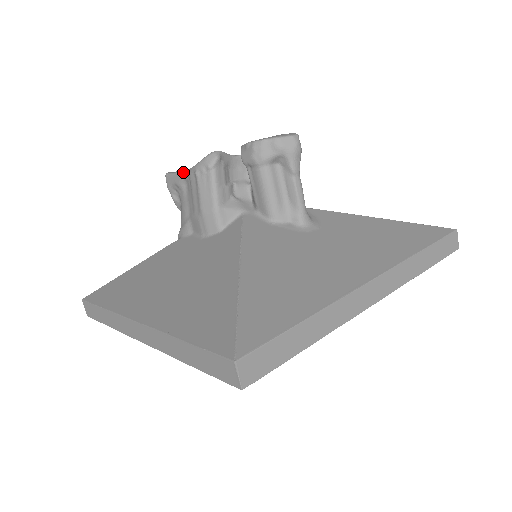
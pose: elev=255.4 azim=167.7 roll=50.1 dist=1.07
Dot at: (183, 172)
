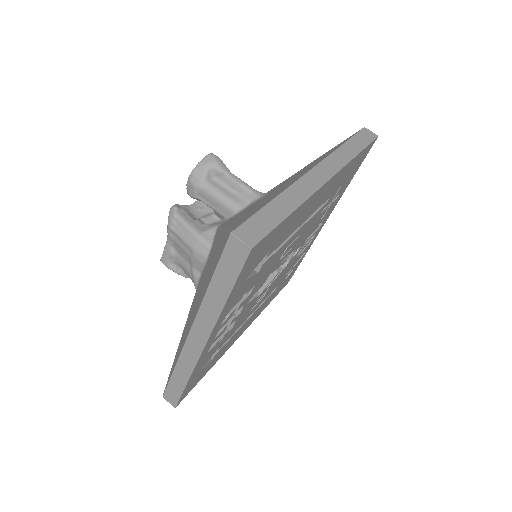
Dot at: (166, 242)
